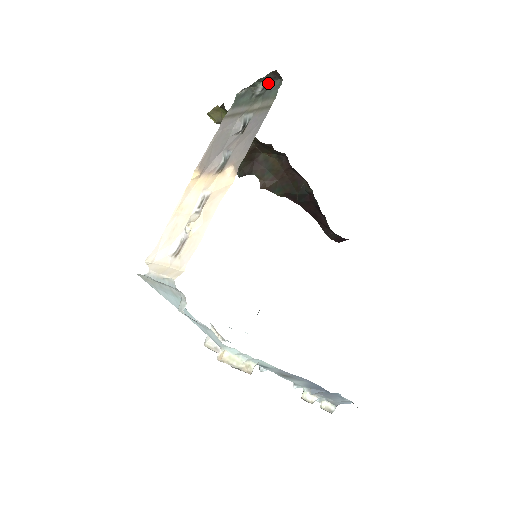
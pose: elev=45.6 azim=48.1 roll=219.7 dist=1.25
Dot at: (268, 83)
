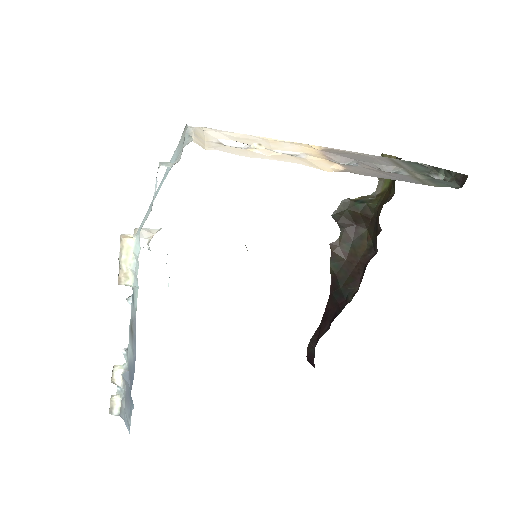
Dot at: occluded
